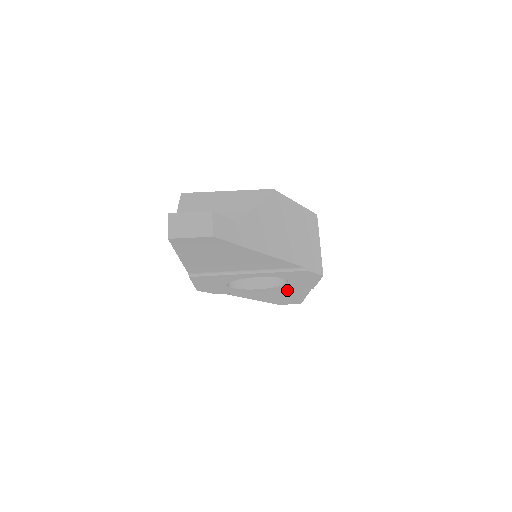
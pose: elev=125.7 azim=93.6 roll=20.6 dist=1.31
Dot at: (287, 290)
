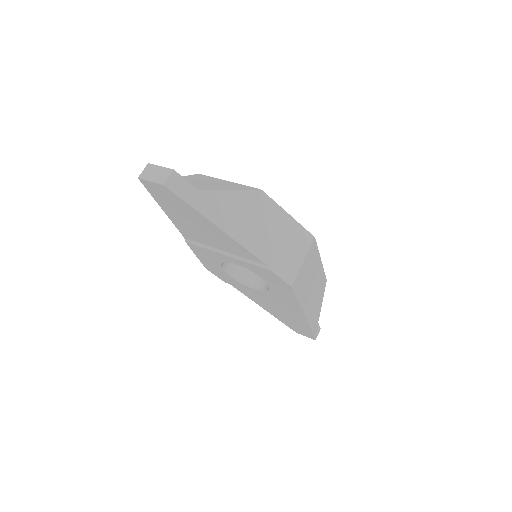
Dot at: (283, 305)
